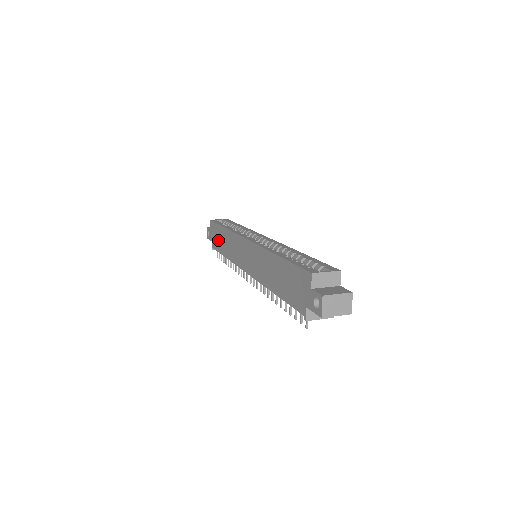
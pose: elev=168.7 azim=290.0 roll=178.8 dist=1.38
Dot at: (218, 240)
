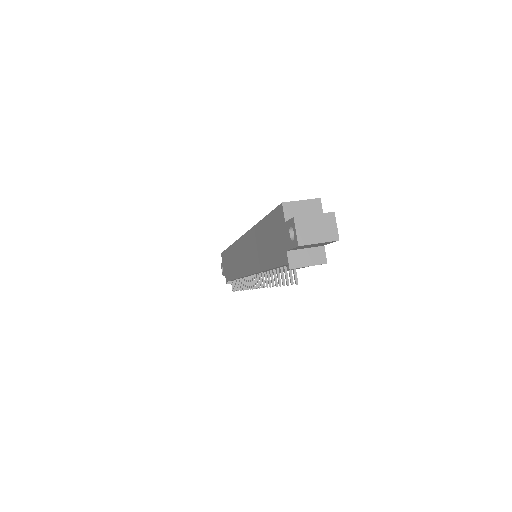
Dot at: (228, 267)
